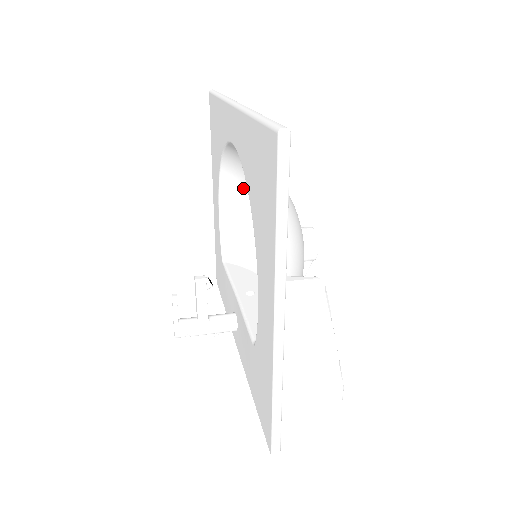
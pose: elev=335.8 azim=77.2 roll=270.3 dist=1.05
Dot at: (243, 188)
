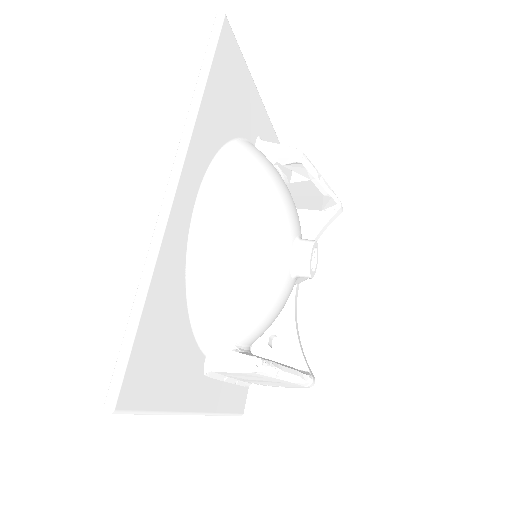
Dot at: occluded
